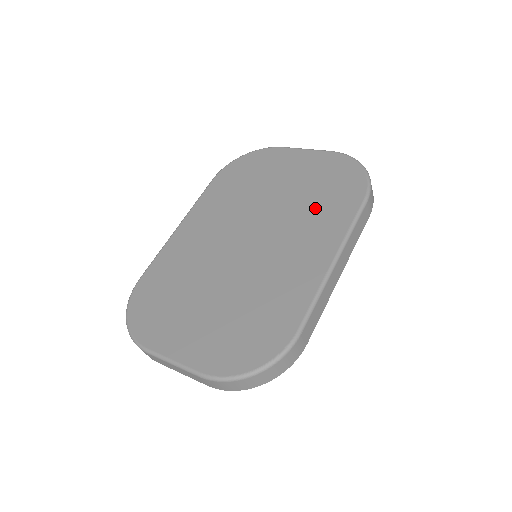
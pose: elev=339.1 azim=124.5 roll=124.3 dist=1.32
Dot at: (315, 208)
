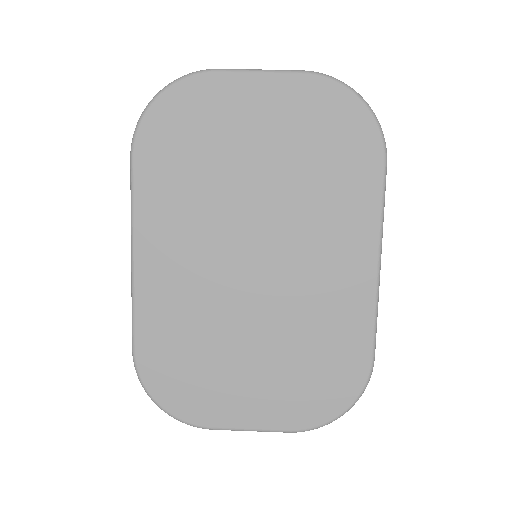
Dot at: (324, 190)
